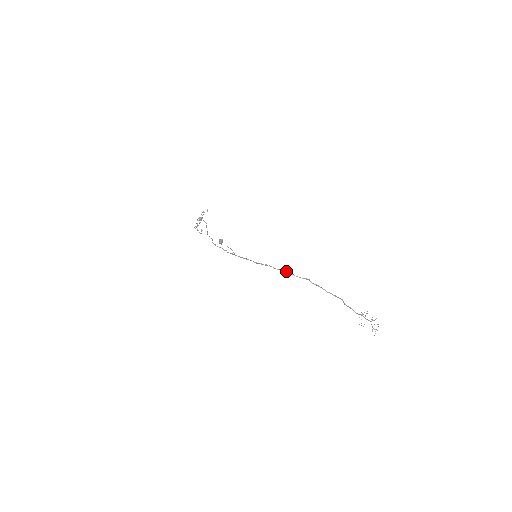
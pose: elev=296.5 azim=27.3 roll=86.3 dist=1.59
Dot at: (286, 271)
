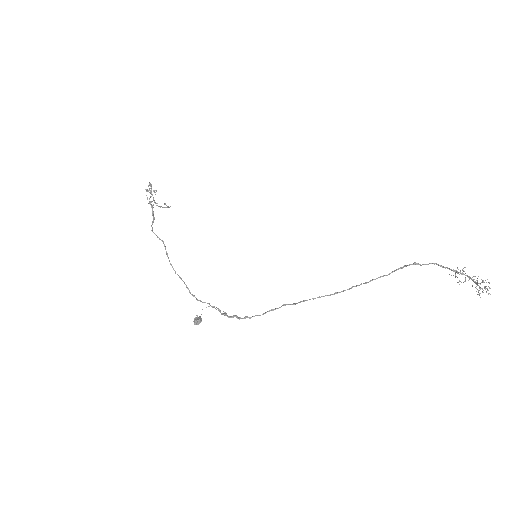
Dot at: occluded
